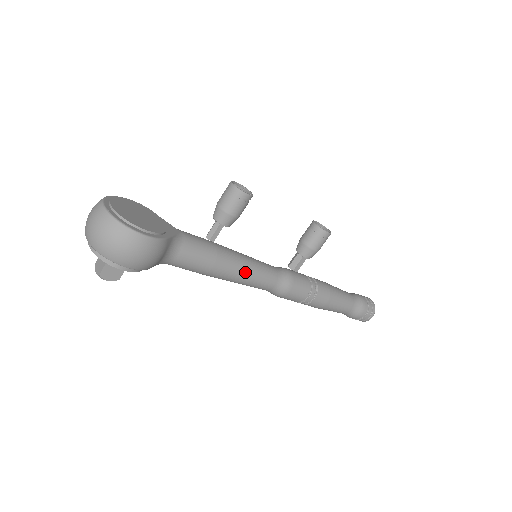
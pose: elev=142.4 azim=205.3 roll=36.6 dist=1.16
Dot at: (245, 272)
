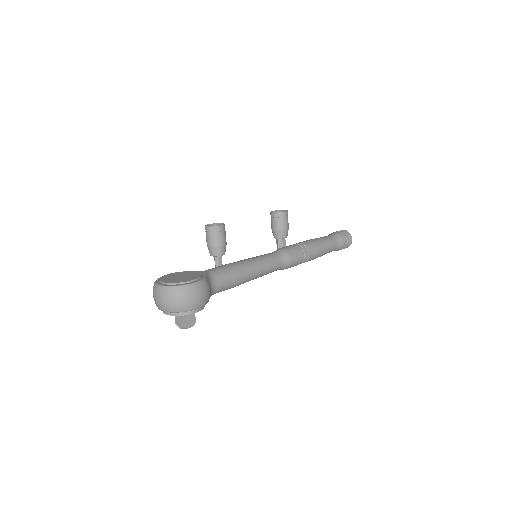
Dot at: (259, 267)
